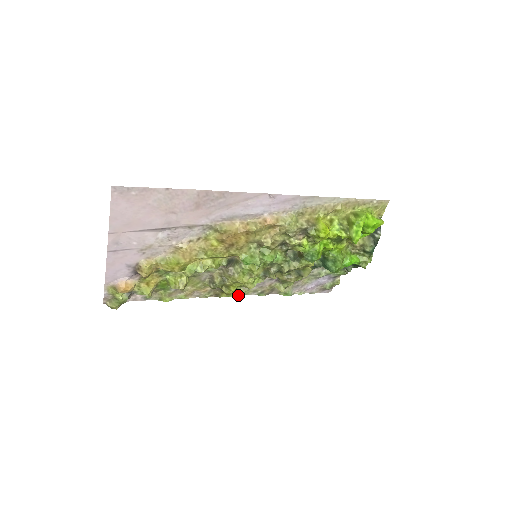
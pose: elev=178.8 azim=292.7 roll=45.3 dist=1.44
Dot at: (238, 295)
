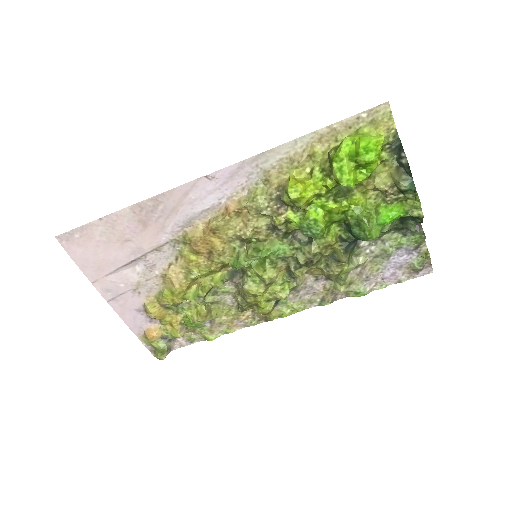
Dot at: (293, 312)
